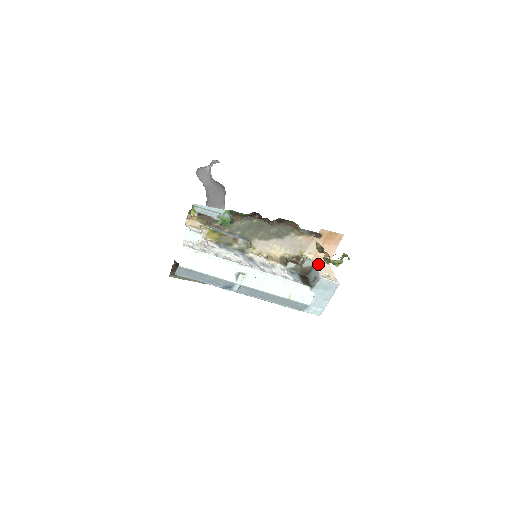
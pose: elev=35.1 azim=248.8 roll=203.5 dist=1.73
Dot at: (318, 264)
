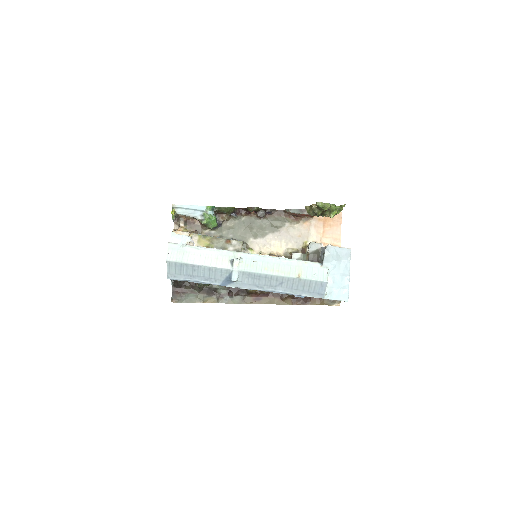
Dot at: occluded
